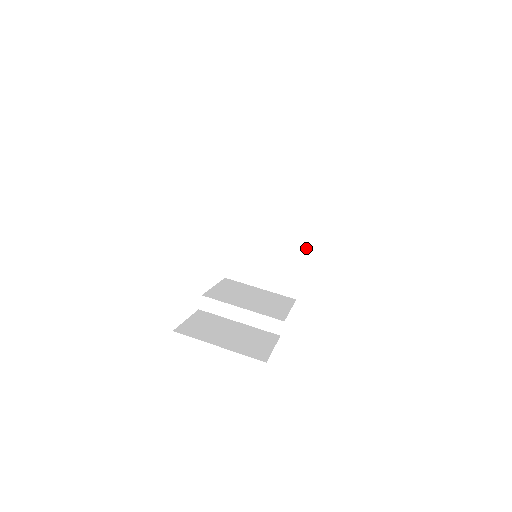
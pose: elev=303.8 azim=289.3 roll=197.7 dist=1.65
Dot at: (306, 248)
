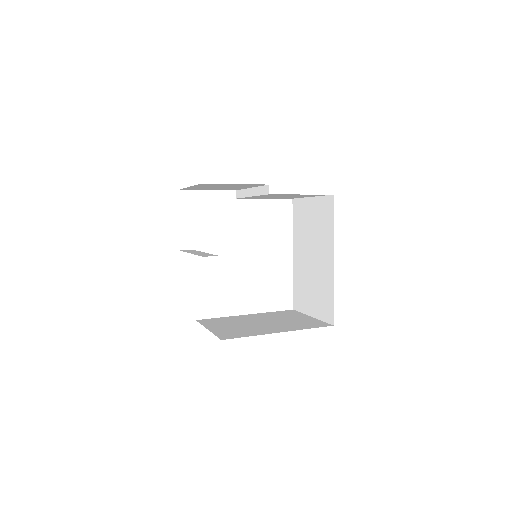
Dot at: (279, 331)
